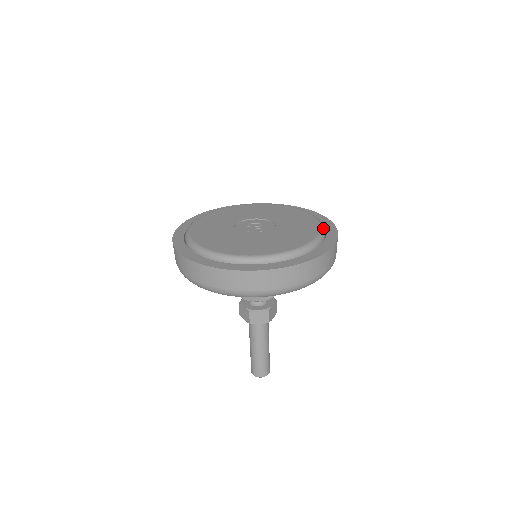
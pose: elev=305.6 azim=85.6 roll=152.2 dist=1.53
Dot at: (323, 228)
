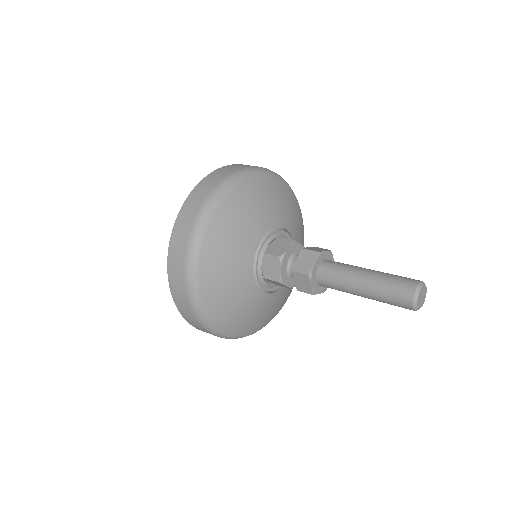
Dot at: occluded
